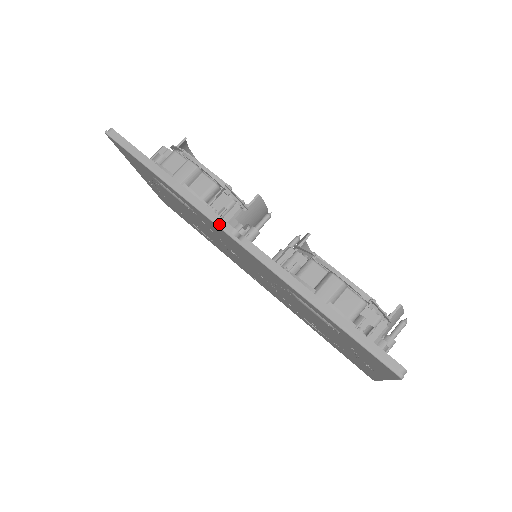
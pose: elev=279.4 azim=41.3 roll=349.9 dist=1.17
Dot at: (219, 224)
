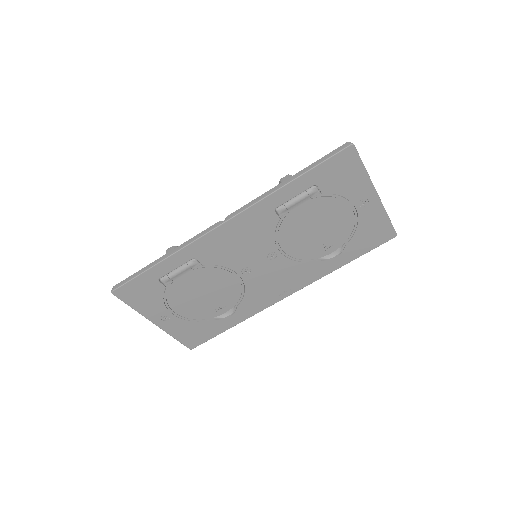
Dot at: (209, 230)
